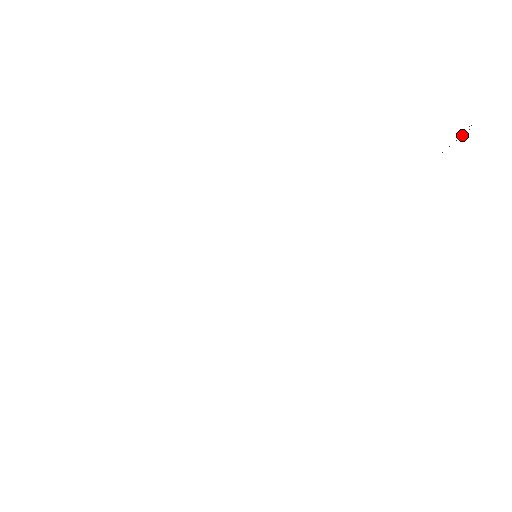
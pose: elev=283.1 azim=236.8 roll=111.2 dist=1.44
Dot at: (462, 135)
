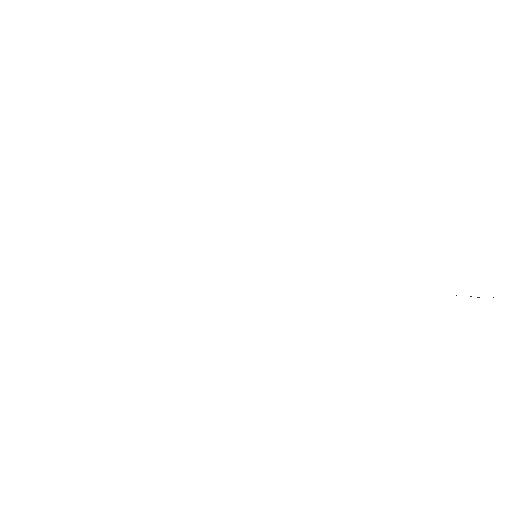
Dot at: occluded
